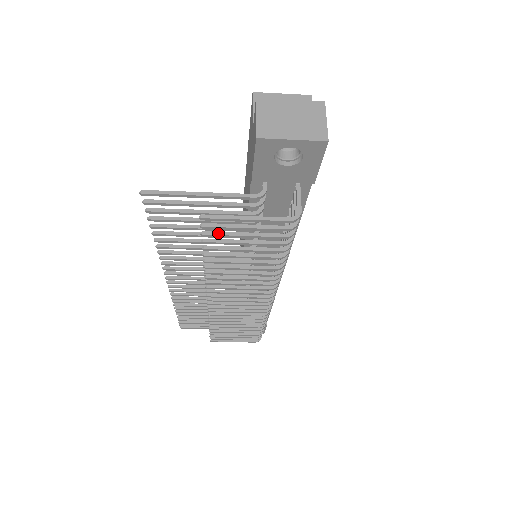
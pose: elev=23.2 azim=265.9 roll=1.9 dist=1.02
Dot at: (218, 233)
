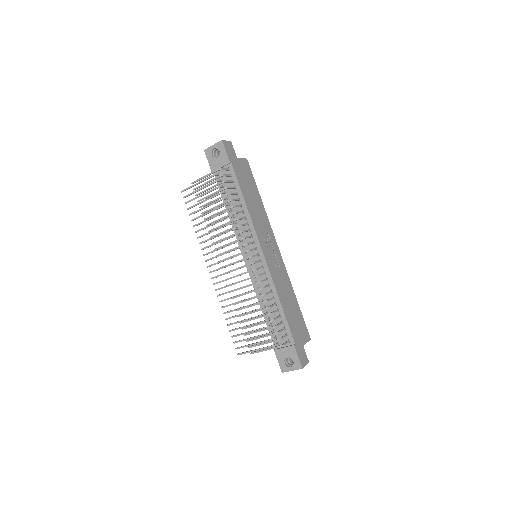
Dot at: (200, 192)
